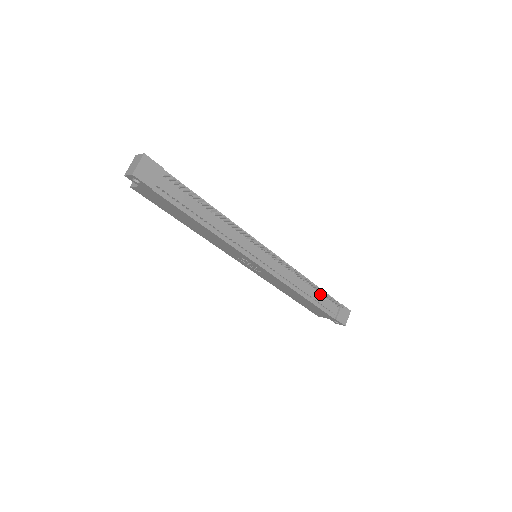
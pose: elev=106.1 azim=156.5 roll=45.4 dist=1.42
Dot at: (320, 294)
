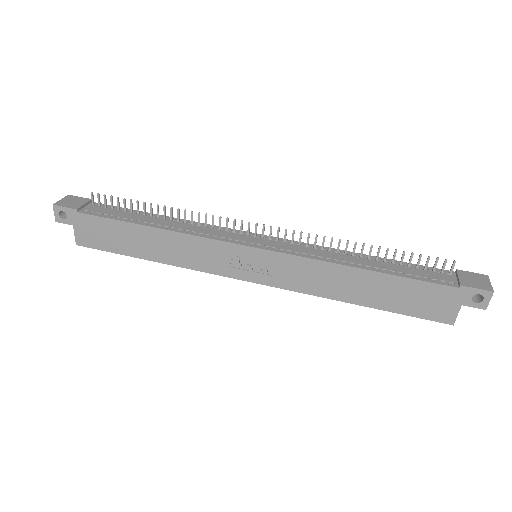
Dot at: (395, 265)
